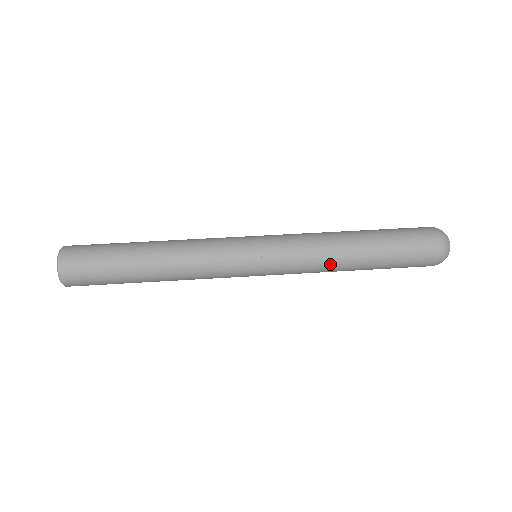
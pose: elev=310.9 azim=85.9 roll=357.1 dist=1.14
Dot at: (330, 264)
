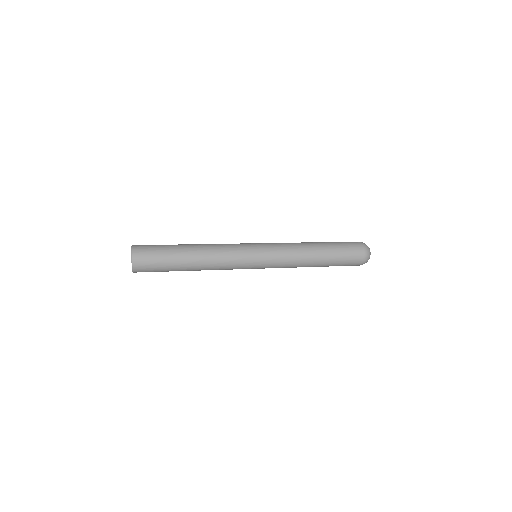
Dot at: (302, 247)
